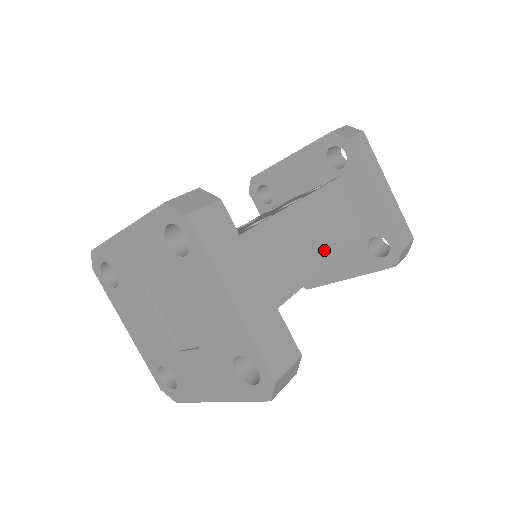
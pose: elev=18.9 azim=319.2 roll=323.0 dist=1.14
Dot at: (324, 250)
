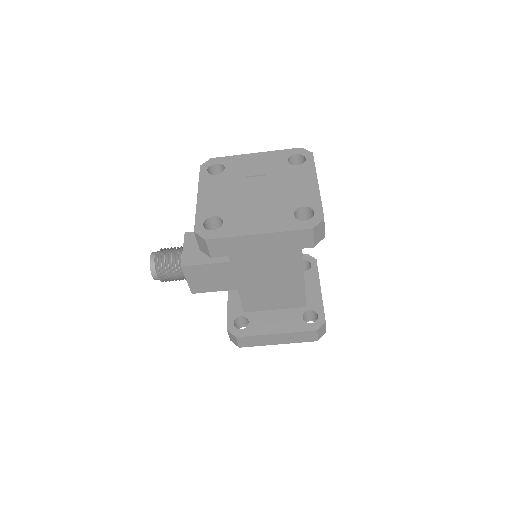
Dot at: occluded
